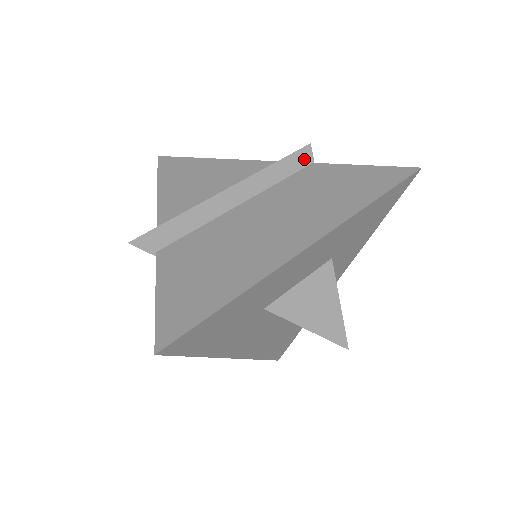
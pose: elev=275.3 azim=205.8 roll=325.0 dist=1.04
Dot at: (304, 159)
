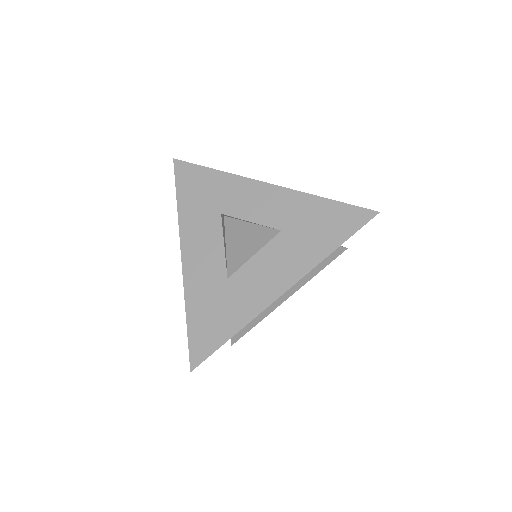
Dot at: occluded
